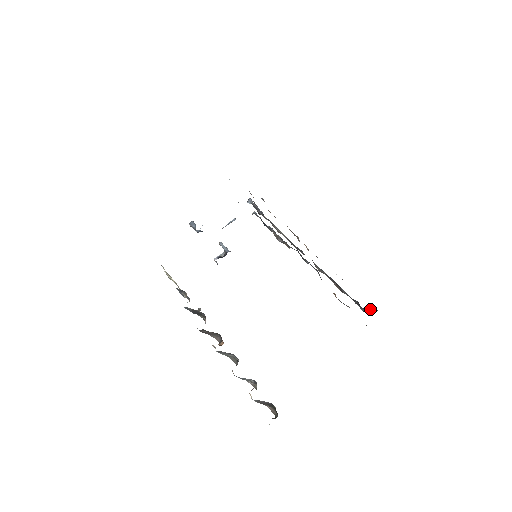
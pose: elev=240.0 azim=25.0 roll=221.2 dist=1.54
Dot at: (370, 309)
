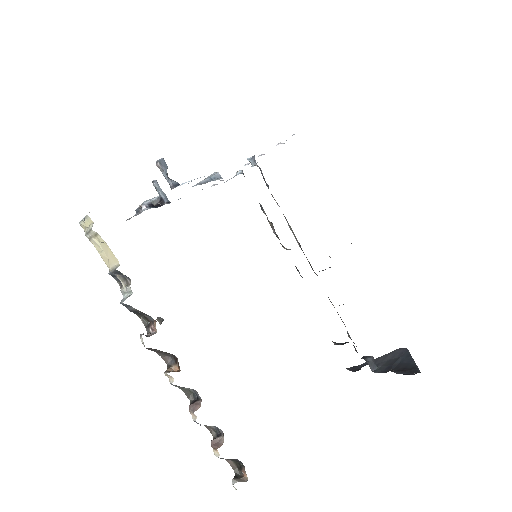
Dot at: (373, 364)
